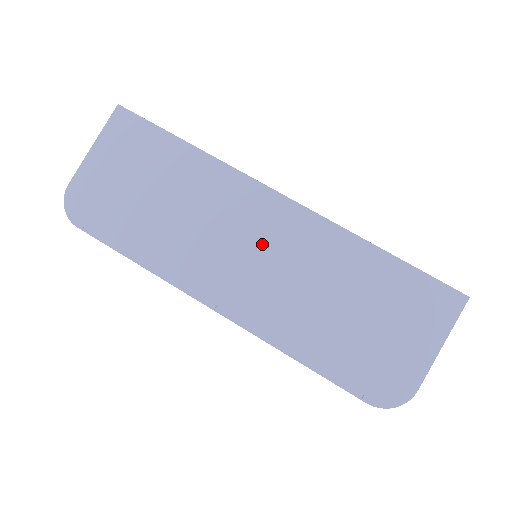
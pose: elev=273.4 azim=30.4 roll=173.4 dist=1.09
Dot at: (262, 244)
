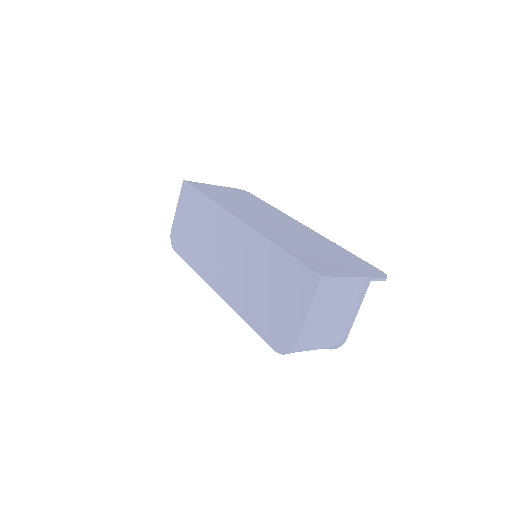
Dot at: (231, 251)
